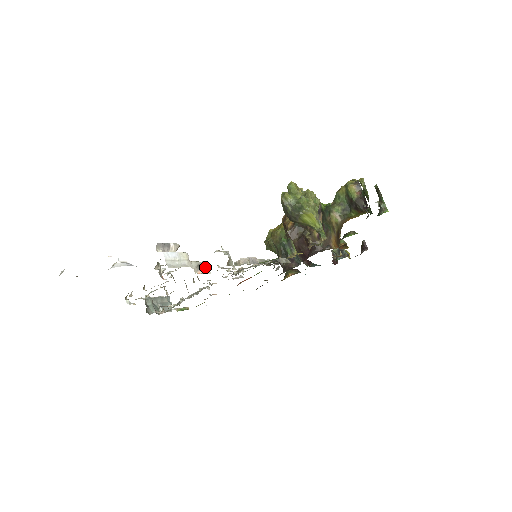
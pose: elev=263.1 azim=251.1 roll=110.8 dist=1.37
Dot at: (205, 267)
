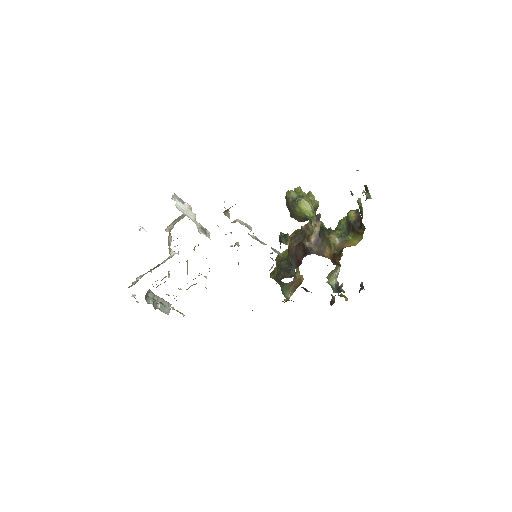
Dot at: (207, 233)
